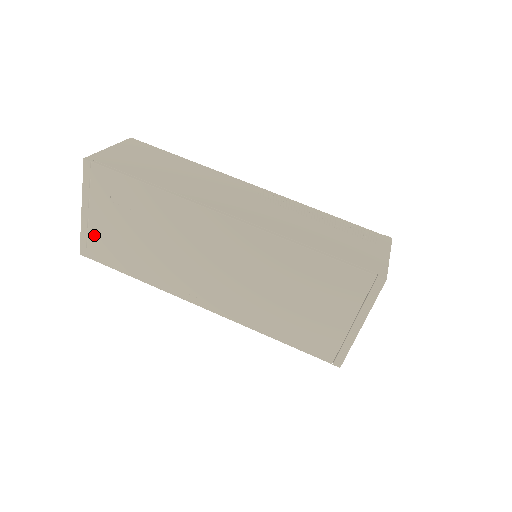
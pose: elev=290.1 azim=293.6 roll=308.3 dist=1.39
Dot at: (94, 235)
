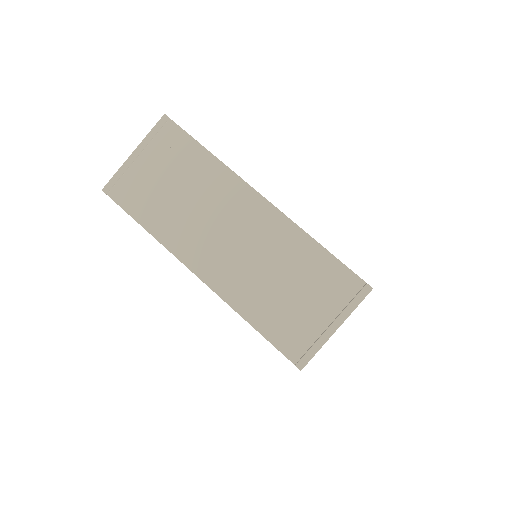
Dot at: (129, 177)
